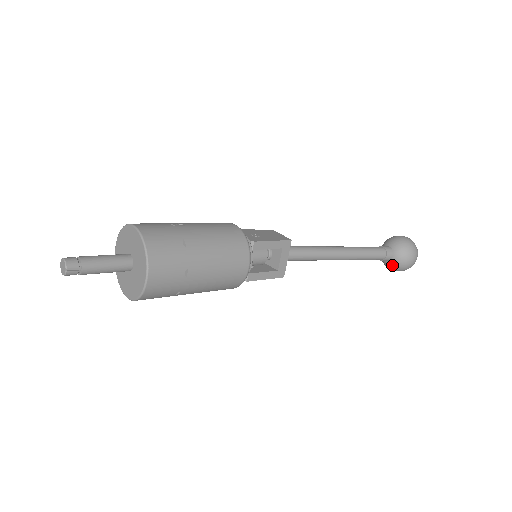
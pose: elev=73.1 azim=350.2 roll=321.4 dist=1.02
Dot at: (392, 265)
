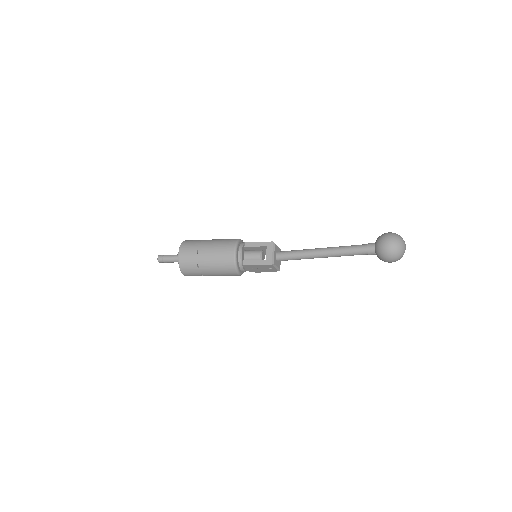
Dot at: (377, 254)
